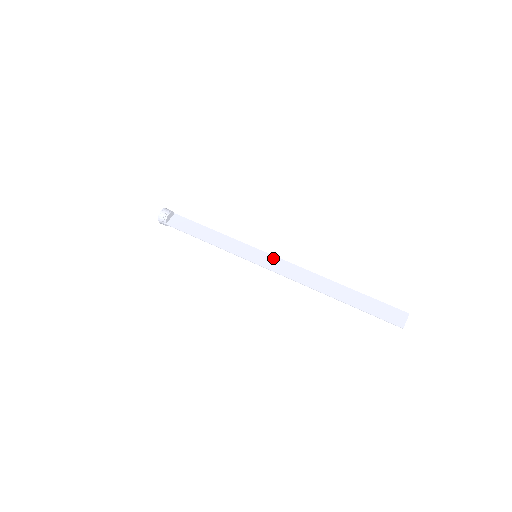
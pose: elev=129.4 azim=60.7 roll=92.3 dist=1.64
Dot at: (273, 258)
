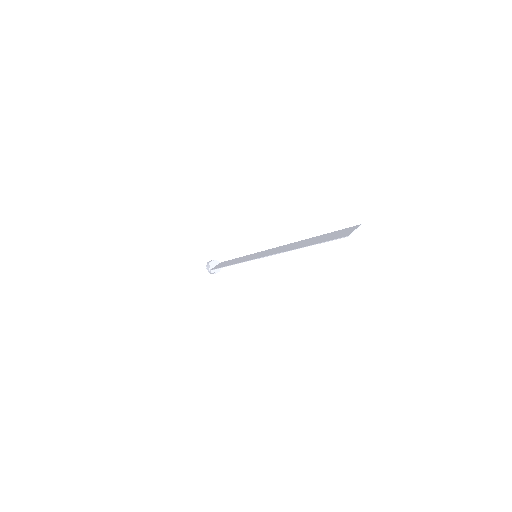
Dot at: (267, 251)
